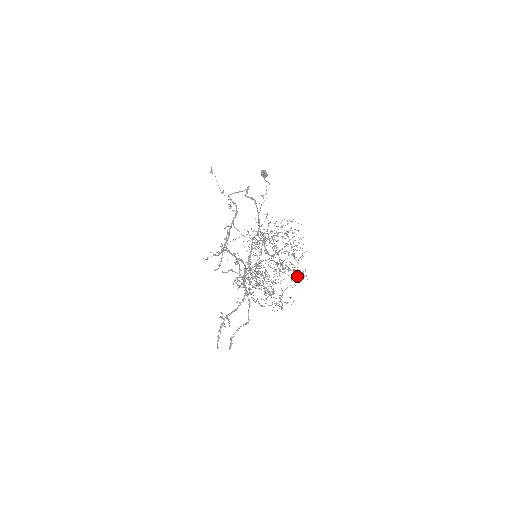
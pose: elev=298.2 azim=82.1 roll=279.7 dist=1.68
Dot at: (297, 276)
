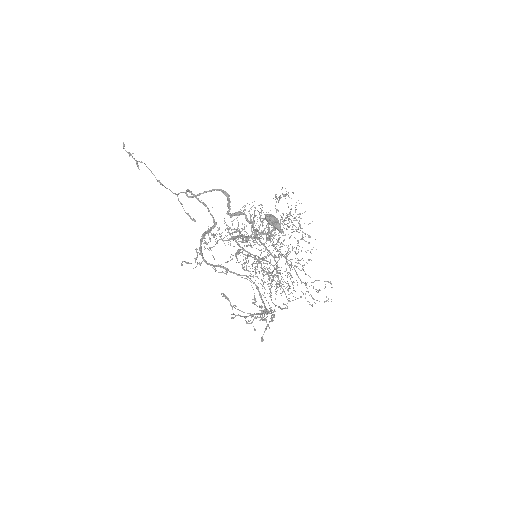
Dot at: occluded
